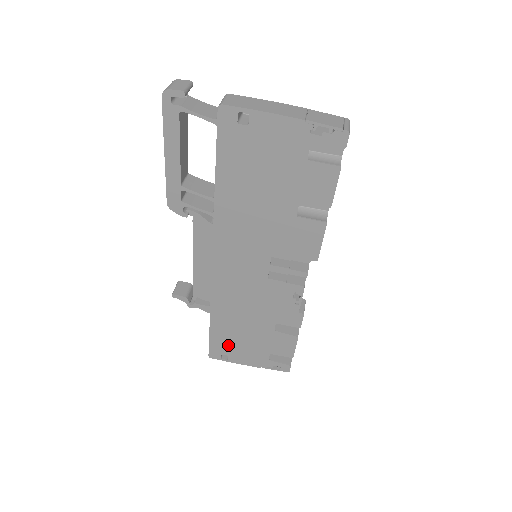
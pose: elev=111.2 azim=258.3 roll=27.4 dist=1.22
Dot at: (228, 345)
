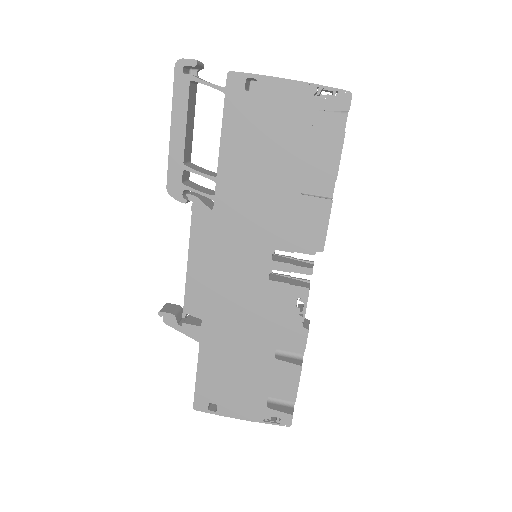
Dot at: (218, 386)
